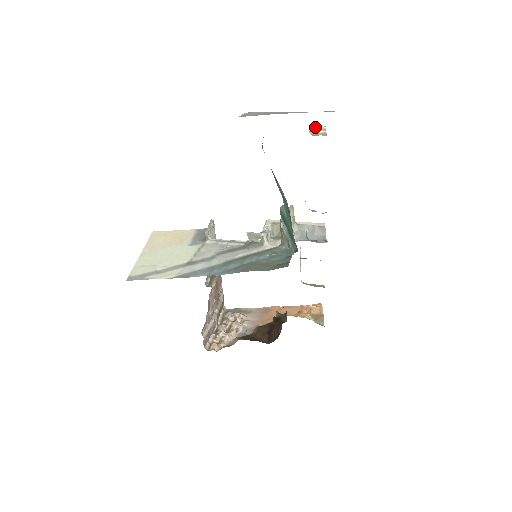
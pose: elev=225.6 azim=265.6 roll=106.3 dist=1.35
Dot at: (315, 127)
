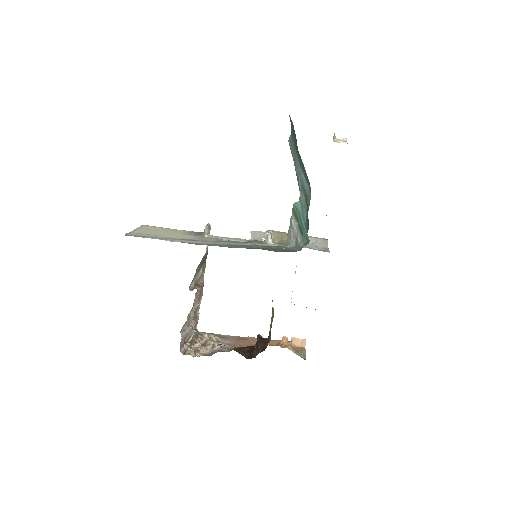
Dot at: (336, 138)
